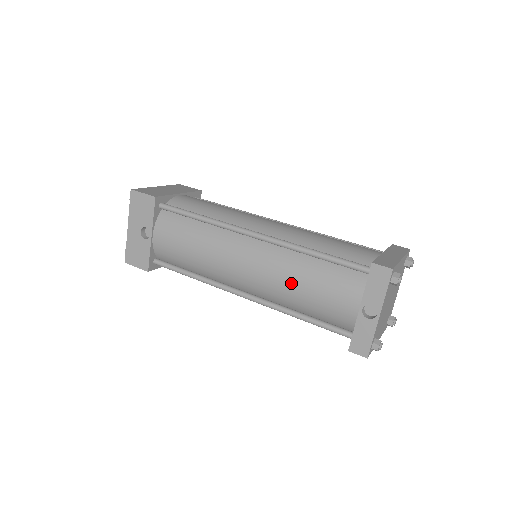
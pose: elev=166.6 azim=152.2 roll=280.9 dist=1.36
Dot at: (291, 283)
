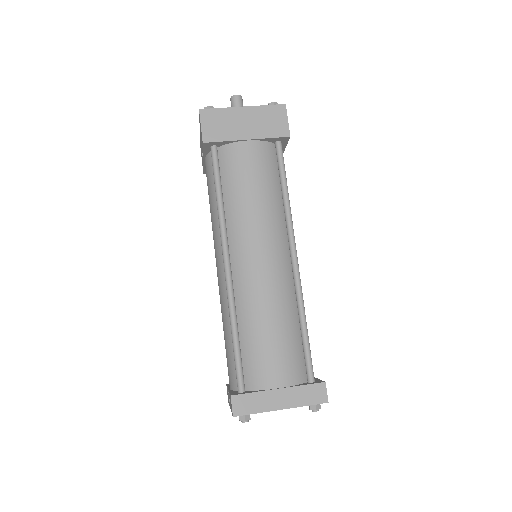
Dot at: (222, 319)
